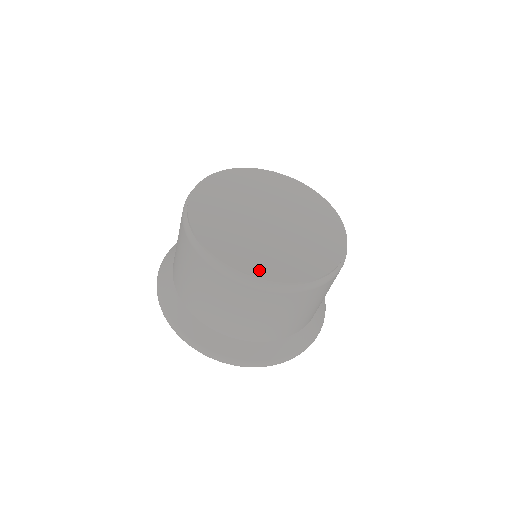
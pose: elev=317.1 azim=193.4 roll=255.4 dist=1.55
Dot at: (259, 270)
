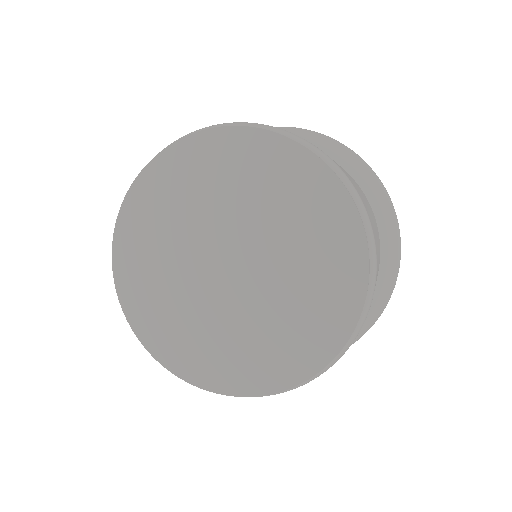
Dot at: (278, 376)
